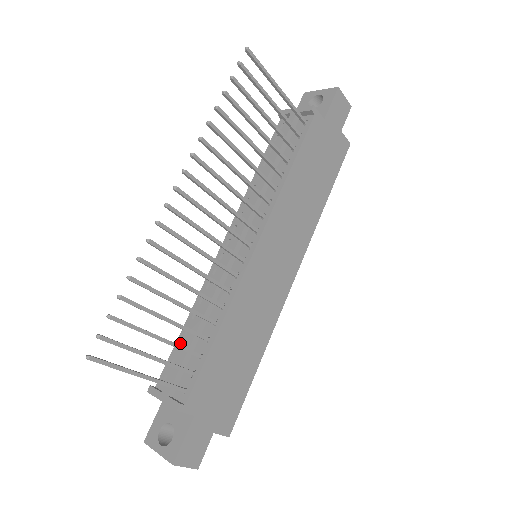
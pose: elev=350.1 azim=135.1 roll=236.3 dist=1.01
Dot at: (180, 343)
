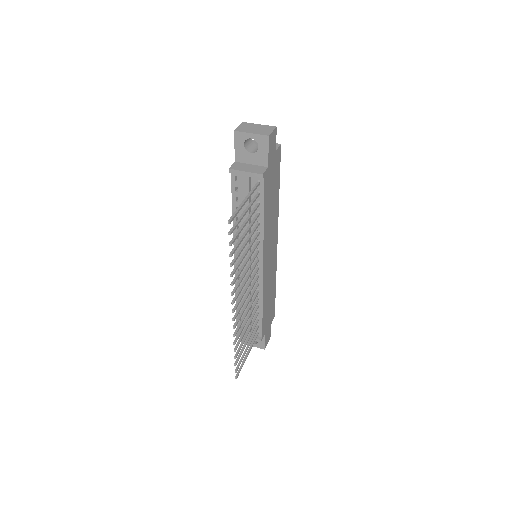
Dot at: (239, 313)
